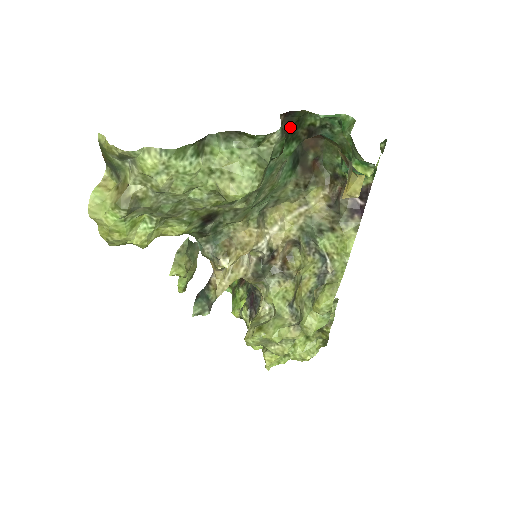
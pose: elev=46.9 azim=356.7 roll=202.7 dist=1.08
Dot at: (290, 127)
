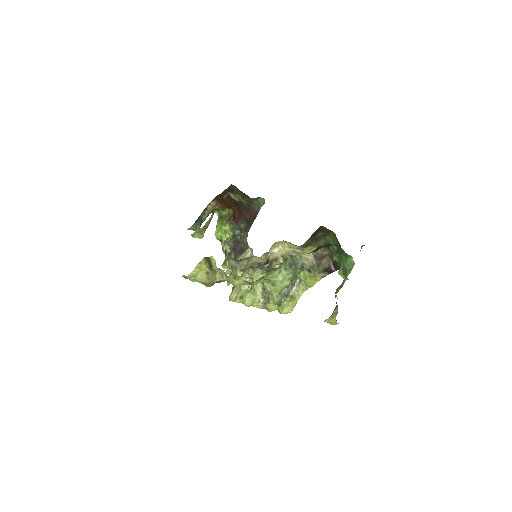
Dot at: occluded
